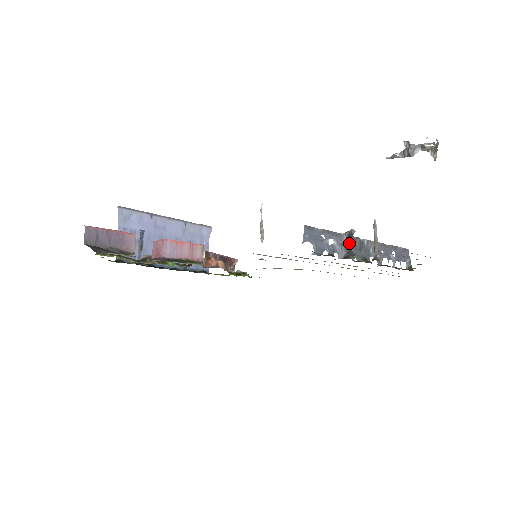
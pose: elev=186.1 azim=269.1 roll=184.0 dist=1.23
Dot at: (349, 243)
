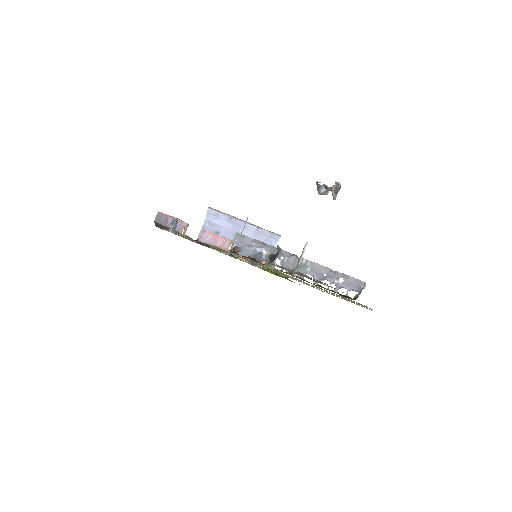
Dot at: (274, 255)
